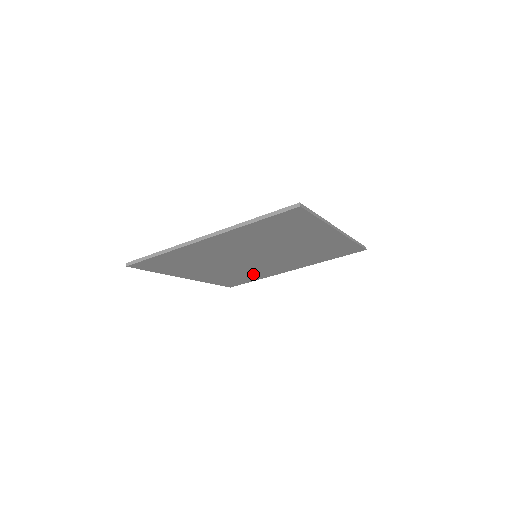
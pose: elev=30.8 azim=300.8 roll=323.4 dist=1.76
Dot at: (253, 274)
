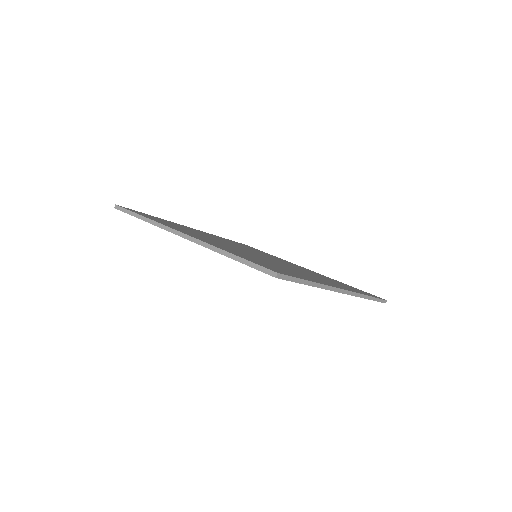
Dot at: occluded
